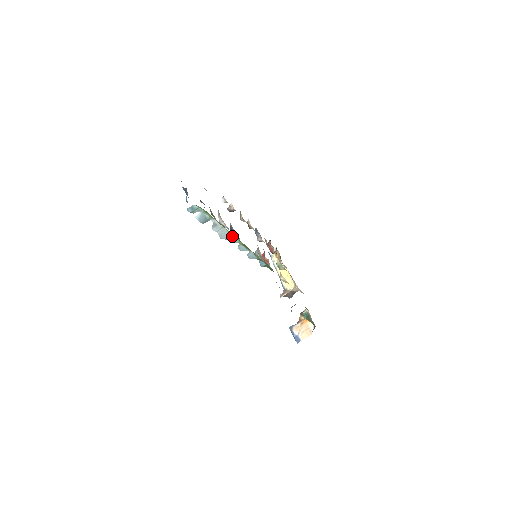
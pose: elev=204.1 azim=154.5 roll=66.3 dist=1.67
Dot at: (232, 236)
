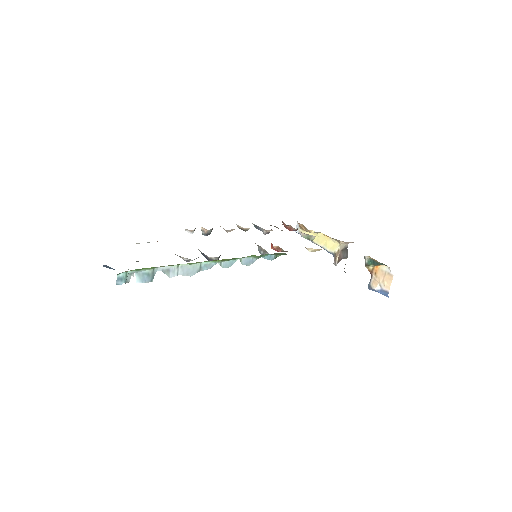
Dot at: (200, 264)
